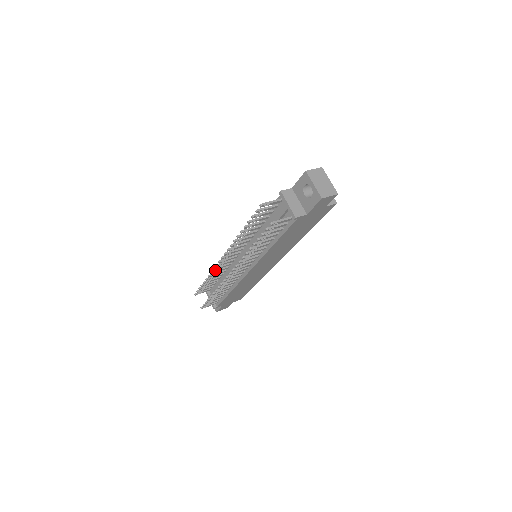
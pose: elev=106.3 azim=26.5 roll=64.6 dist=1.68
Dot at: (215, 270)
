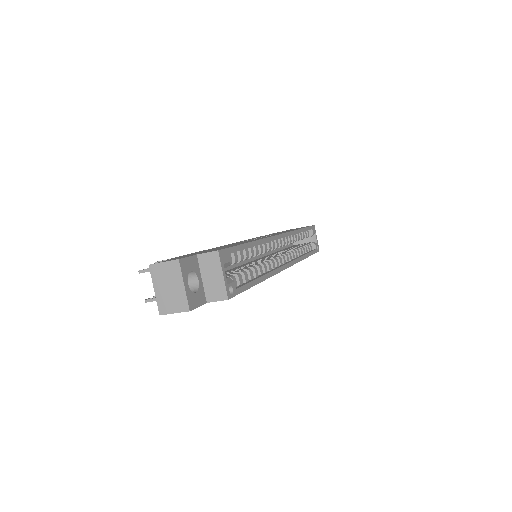
Dot at: occluded
